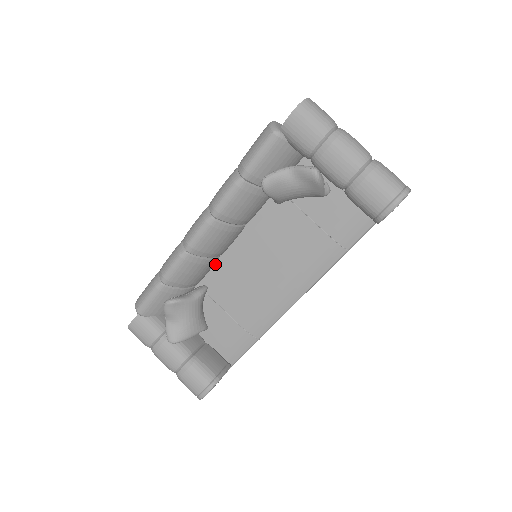
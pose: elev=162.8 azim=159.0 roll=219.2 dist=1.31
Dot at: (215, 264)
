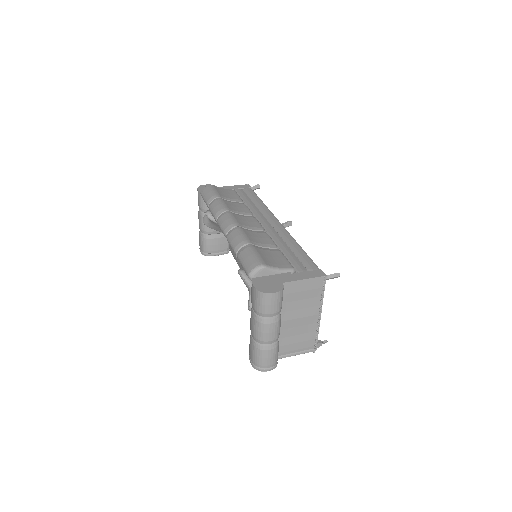
Dot at: occluded
